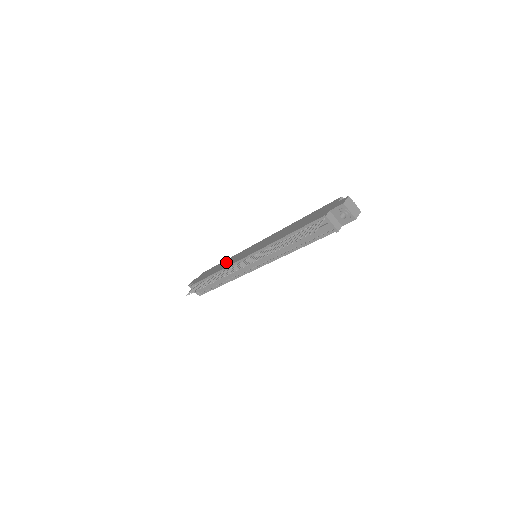
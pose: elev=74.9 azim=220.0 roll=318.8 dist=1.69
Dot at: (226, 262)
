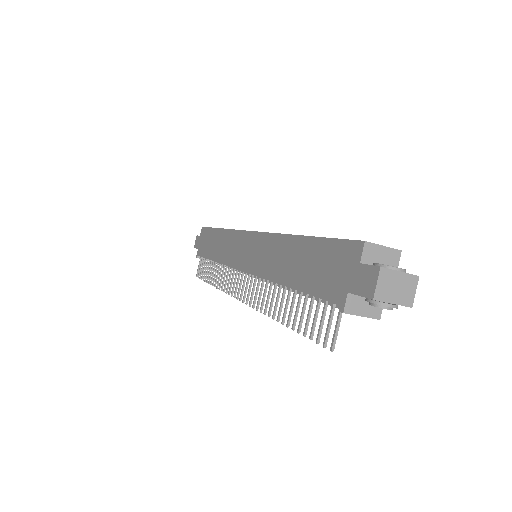
Dot at: (221, 242)
